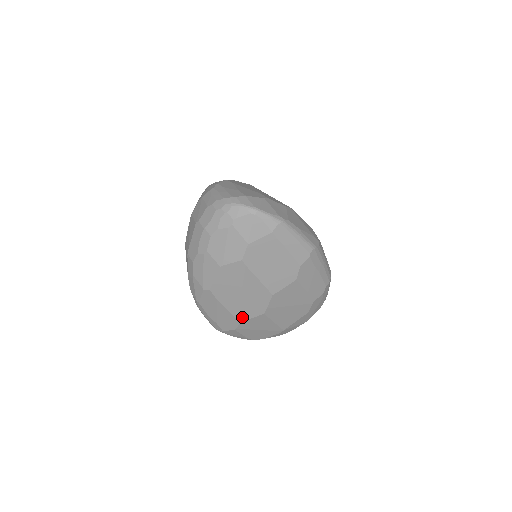
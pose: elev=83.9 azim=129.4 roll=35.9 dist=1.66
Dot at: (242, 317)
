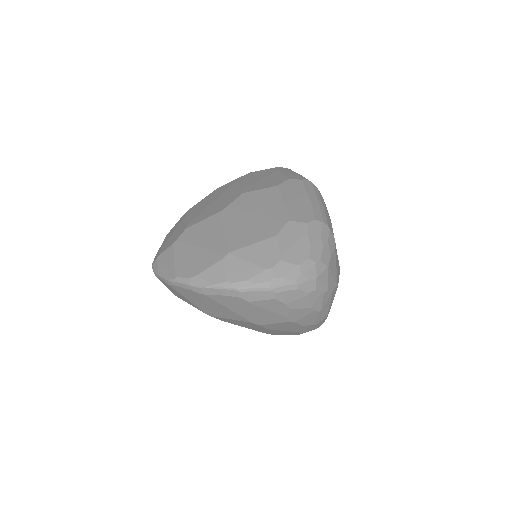
Dot at: (195, 222)
